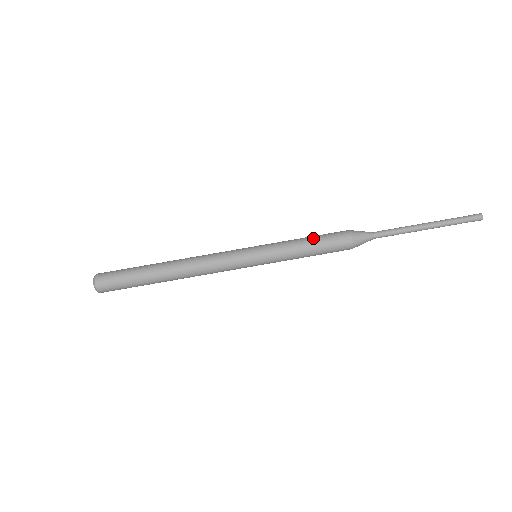
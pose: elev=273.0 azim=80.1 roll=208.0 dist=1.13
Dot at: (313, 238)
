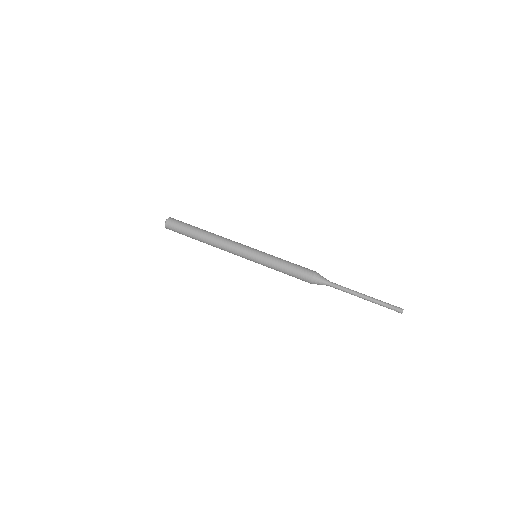
Dot at: occluded
